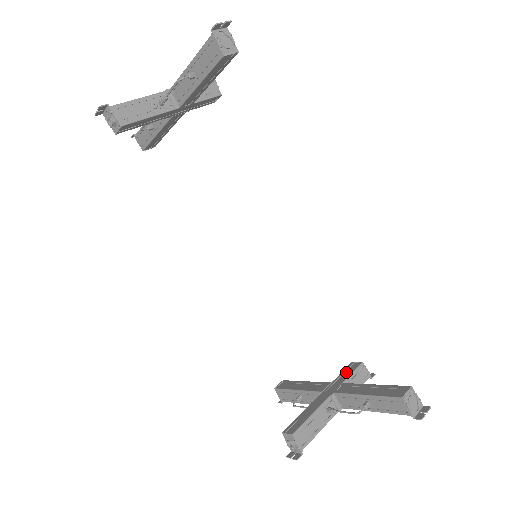
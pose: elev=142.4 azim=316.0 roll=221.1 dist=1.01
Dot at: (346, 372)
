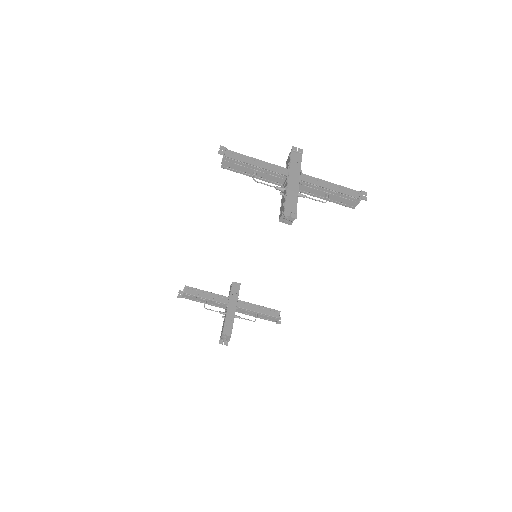
Dot at: (235, 290)
